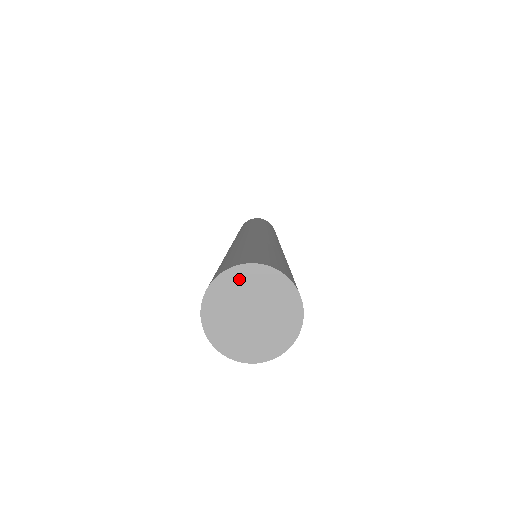
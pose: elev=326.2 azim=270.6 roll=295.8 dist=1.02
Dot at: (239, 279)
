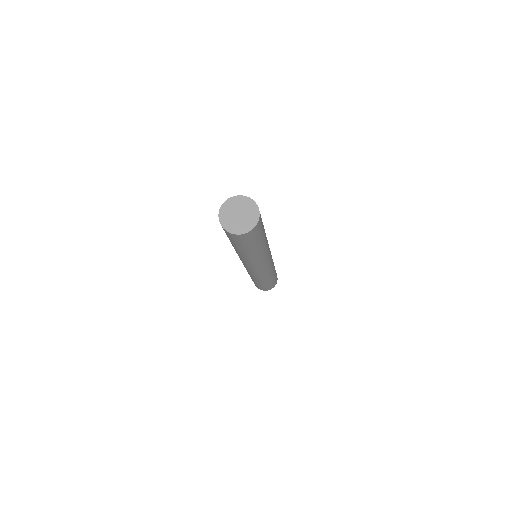
Dot at: (245, 201)
